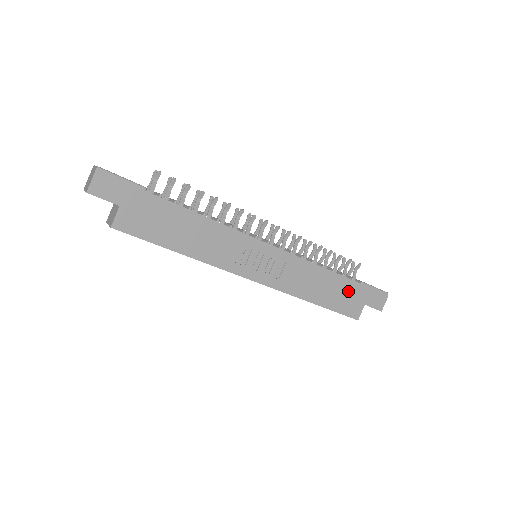
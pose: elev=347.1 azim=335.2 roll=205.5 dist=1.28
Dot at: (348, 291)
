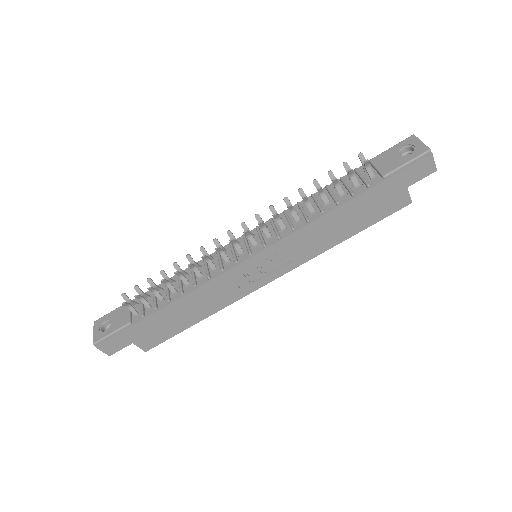
Dot at: (373, 200)
